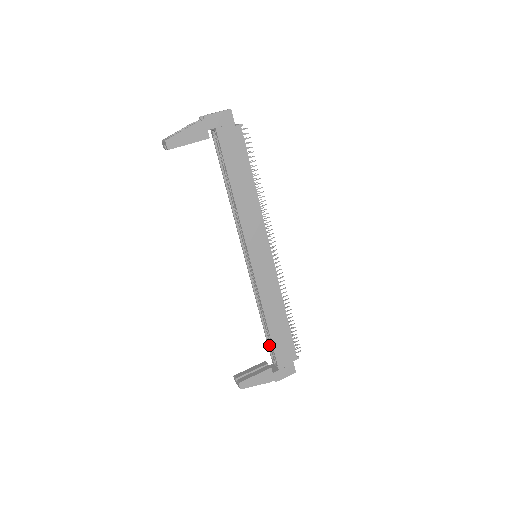
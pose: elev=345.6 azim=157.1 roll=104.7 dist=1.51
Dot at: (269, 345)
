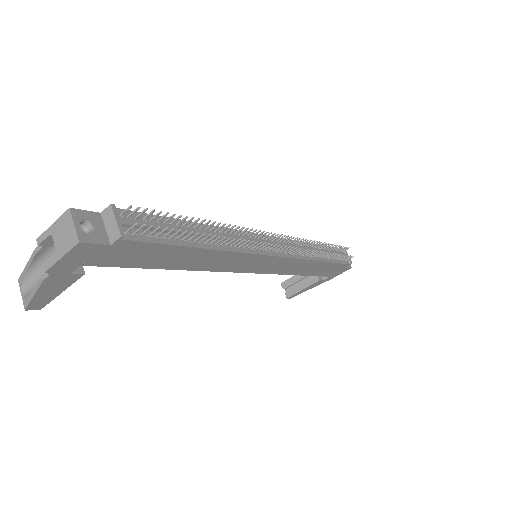
Dot at: occluded
